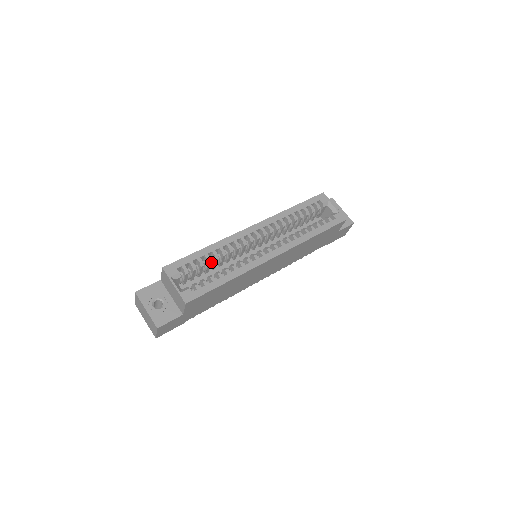
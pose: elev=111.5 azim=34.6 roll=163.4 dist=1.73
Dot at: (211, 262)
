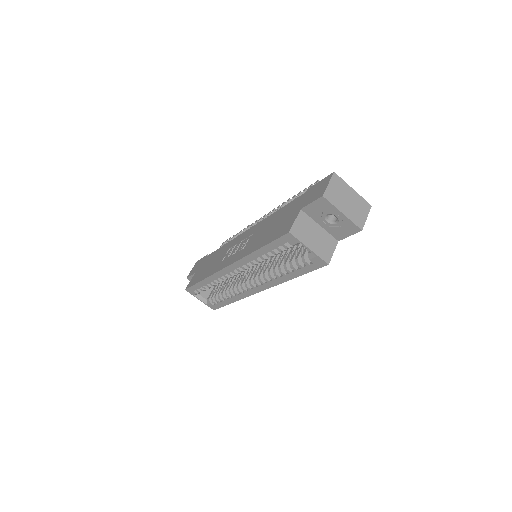
Dot at: occluded
